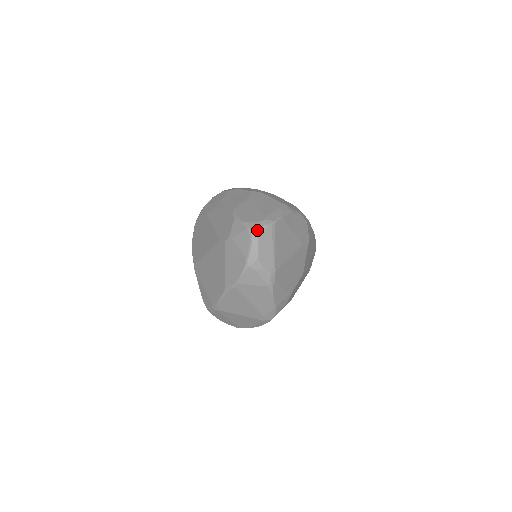
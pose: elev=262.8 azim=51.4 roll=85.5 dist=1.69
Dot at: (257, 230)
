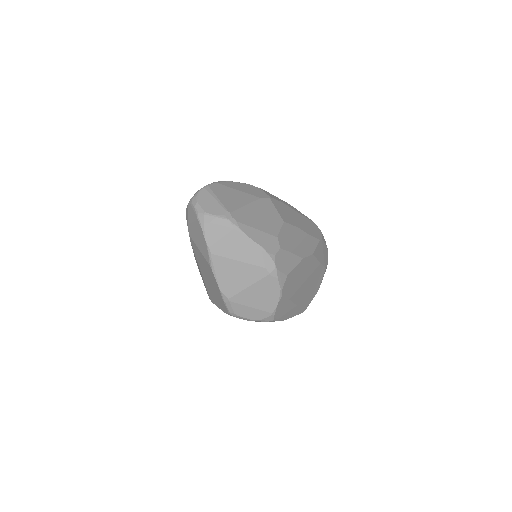
Dot at: (193, 197)
